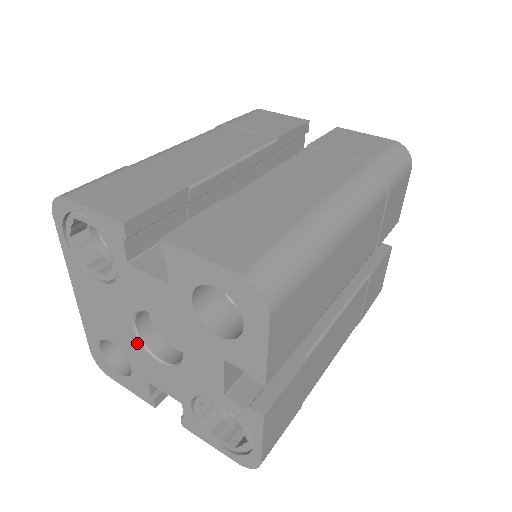
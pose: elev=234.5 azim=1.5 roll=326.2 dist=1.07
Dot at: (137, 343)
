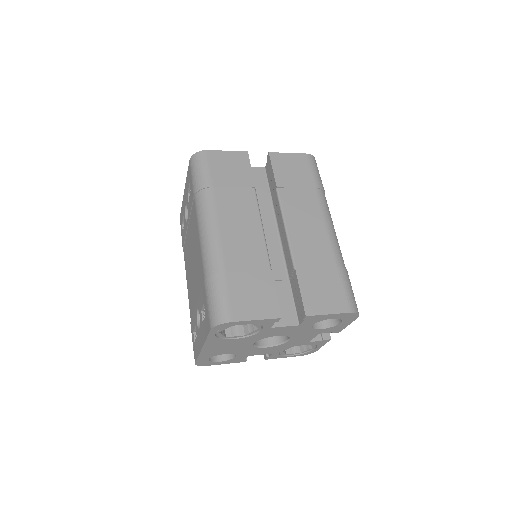
Dot at: (252, 348)
